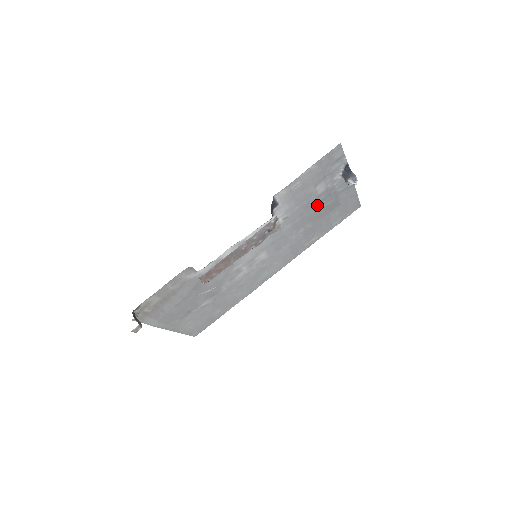
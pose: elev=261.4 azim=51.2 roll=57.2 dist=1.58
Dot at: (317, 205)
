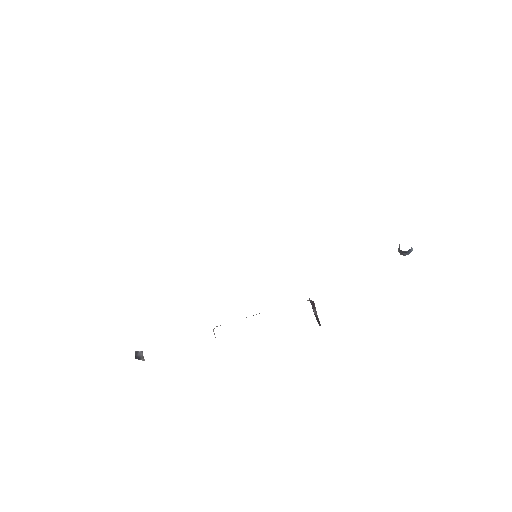
Dot at: occluded
